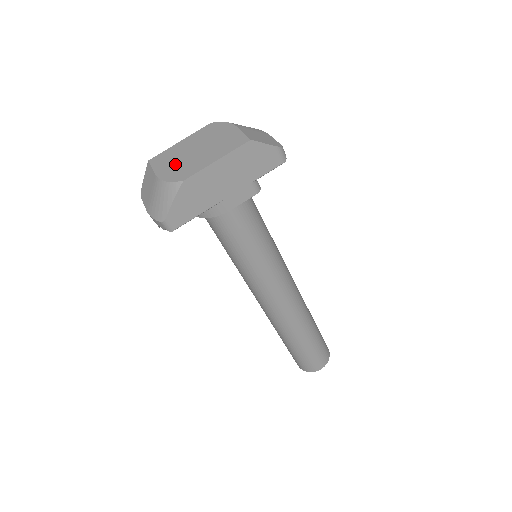
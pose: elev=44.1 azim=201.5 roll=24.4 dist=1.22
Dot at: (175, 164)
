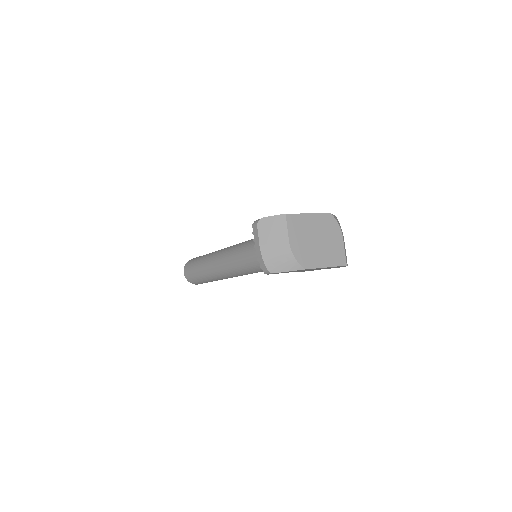
Dot at: (303, 242)
